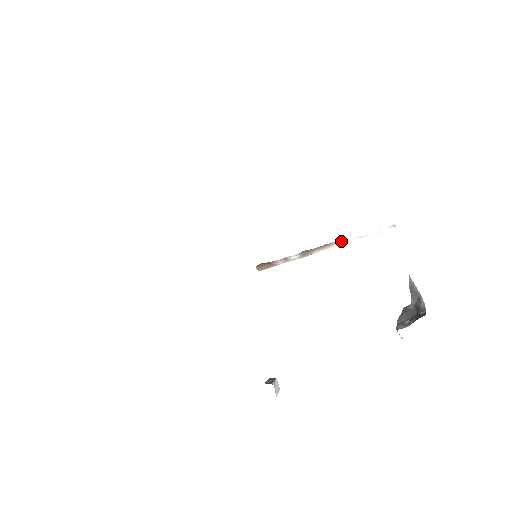
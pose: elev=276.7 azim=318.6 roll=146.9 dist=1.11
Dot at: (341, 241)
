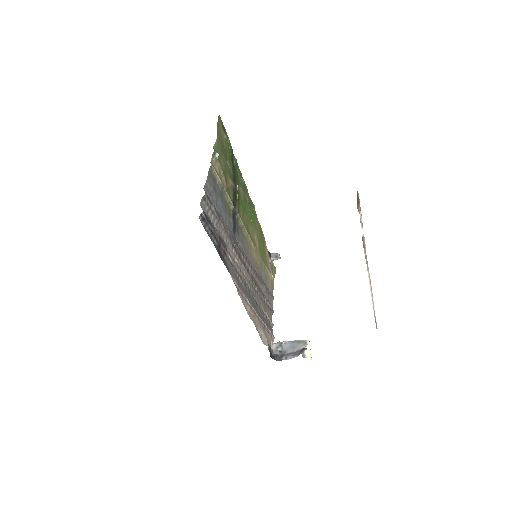
Dot at: (369, 278)
